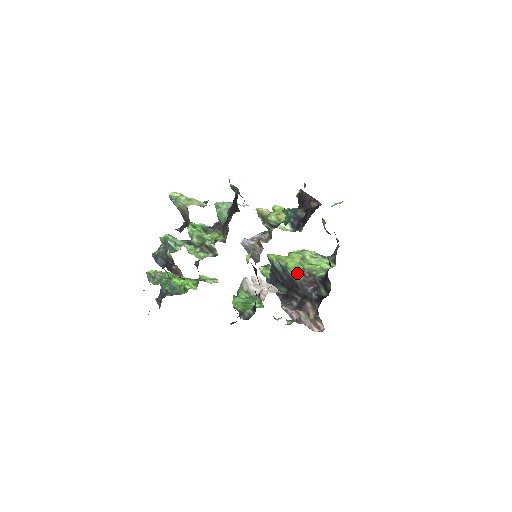
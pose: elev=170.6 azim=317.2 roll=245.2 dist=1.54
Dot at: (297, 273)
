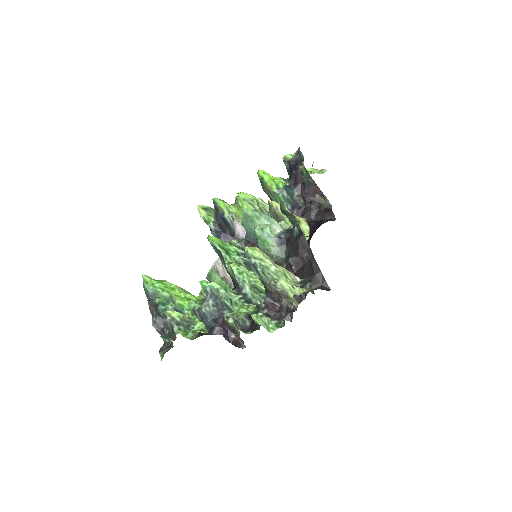
Dot at: occluded
